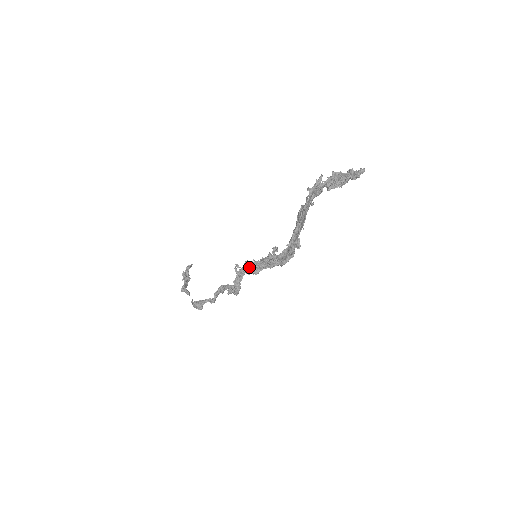
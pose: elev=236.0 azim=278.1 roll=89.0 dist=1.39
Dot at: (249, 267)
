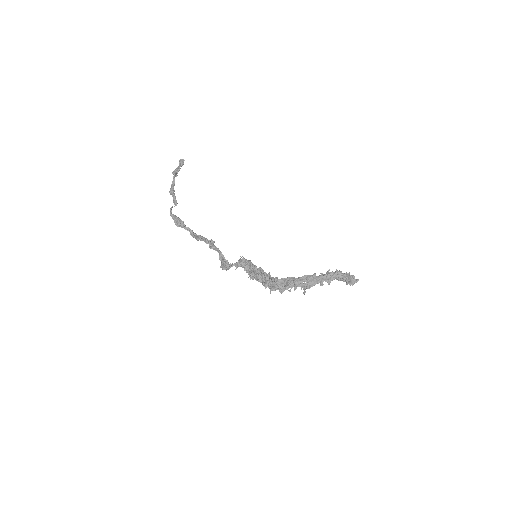
Dot at: (250, 268)
